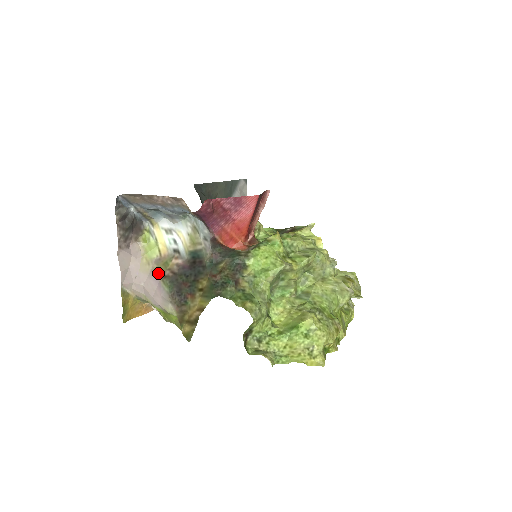
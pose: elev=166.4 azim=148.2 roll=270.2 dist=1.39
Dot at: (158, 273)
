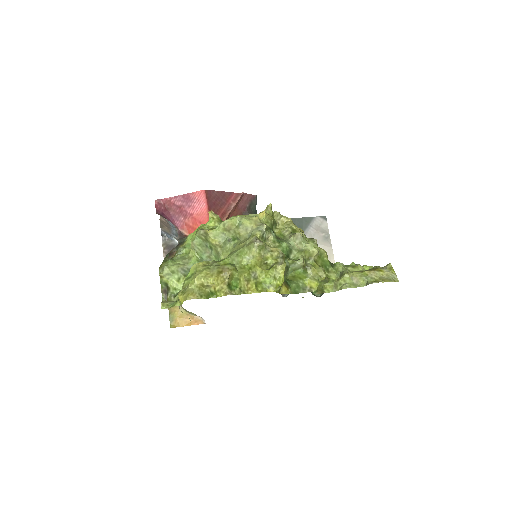
Dot at: occluded
